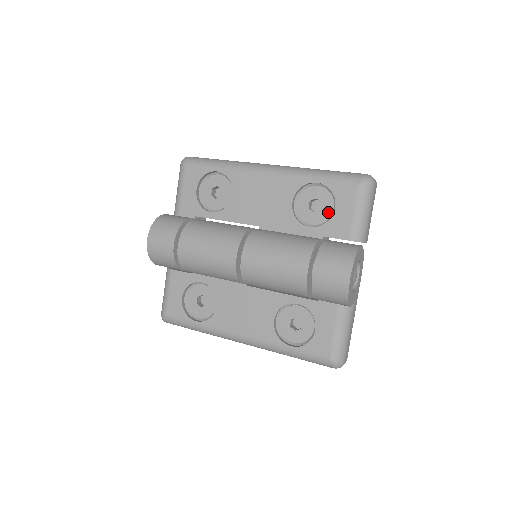
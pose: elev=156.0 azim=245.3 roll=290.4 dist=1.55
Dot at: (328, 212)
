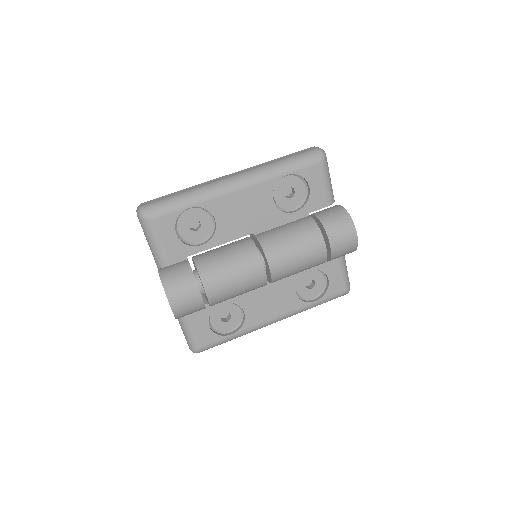
Dot at: (302, 192)
